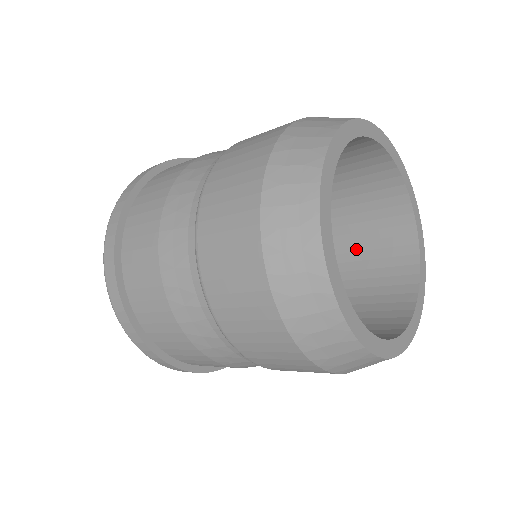
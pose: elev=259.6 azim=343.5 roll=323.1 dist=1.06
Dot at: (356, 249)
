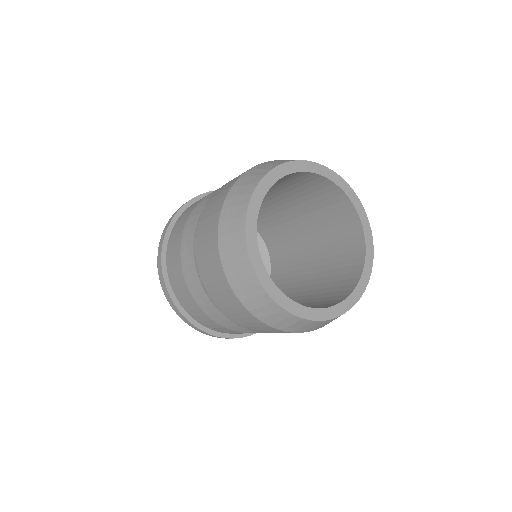
Dot at: (328, 234)
